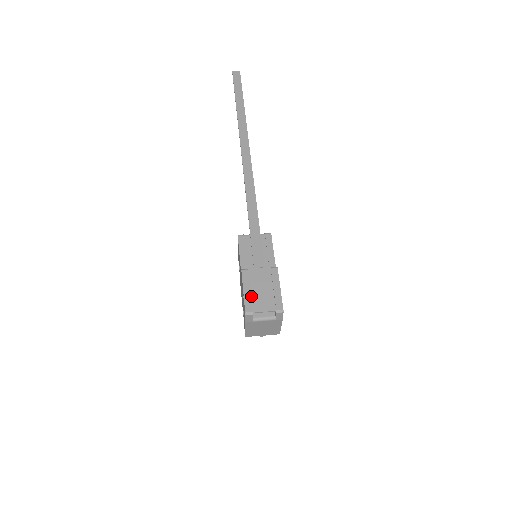
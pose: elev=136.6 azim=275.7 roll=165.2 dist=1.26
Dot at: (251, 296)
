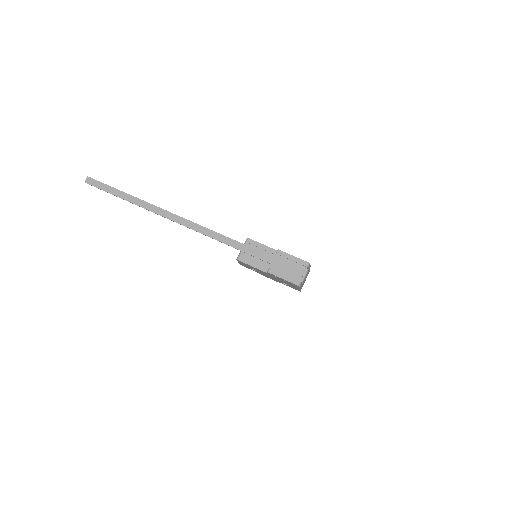
Dot at: (289, 276)
